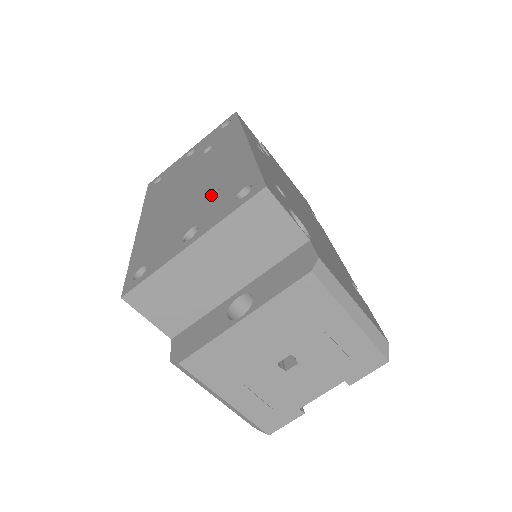
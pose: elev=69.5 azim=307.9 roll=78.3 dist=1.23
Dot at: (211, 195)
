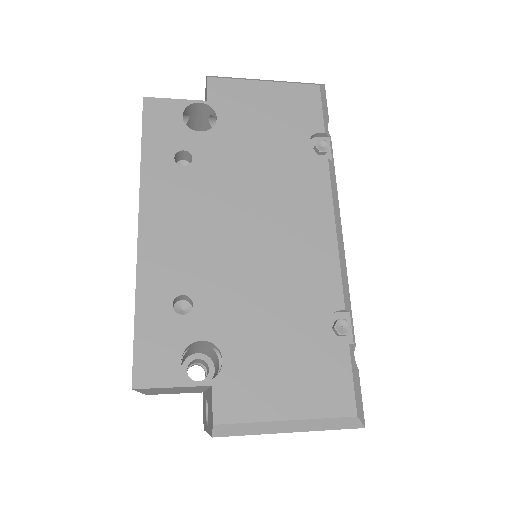
Dot at: occluded
